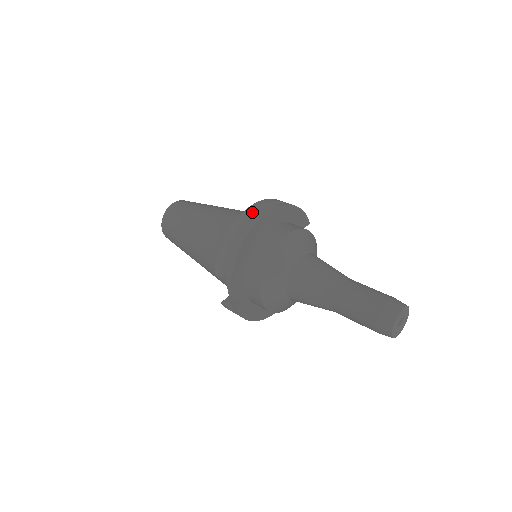
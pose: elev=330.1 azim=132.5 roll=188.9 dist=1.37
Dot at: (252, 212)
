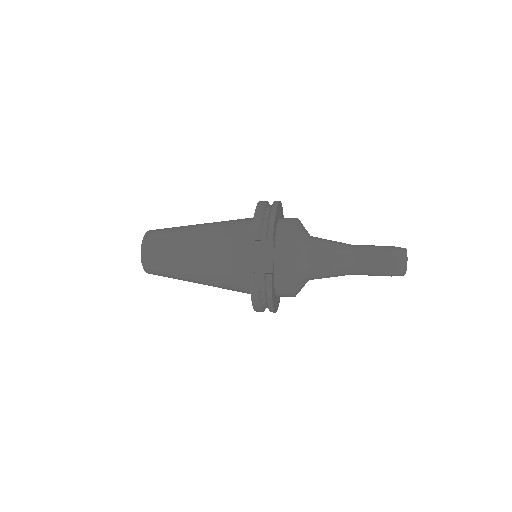
Dot at: (267, 201)
